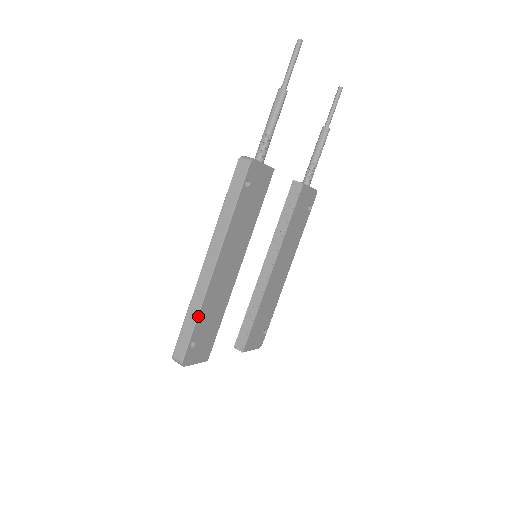
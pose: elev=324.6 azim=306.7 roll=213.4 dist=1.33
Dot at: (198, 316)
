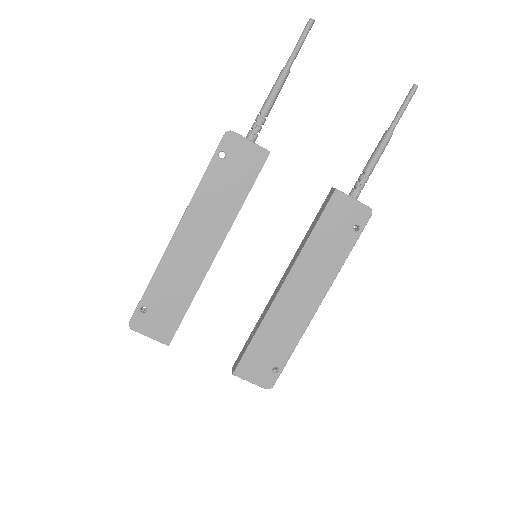
Dot at: (152, 279)
